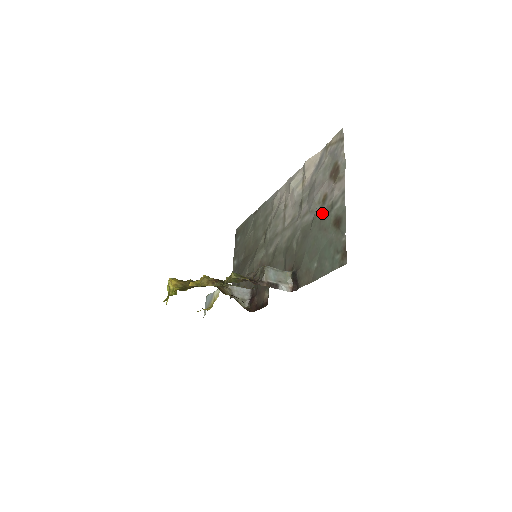
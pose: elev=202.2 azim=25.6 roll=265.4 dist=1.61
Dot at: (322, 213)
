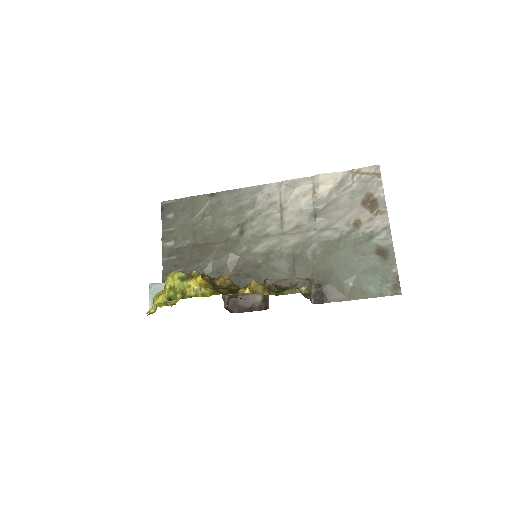
Dot at: (356, 237)
